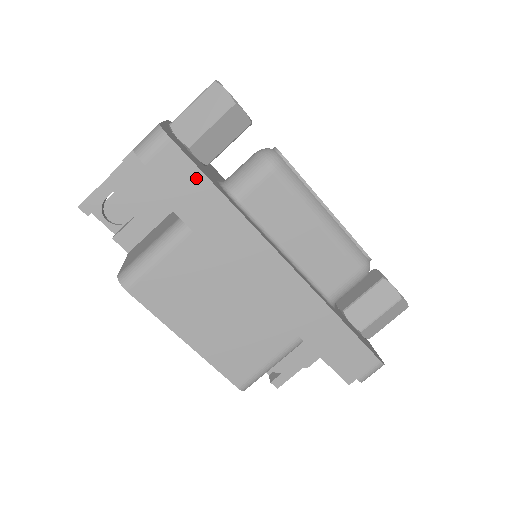
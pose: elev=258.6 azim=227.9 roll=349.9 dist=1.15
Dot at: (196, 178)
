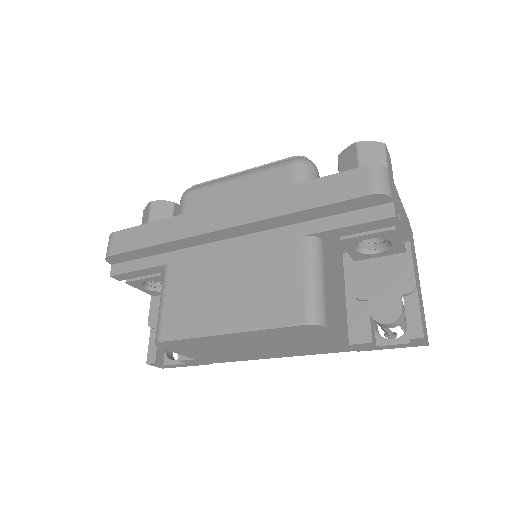
Dot at: (137, 232)
